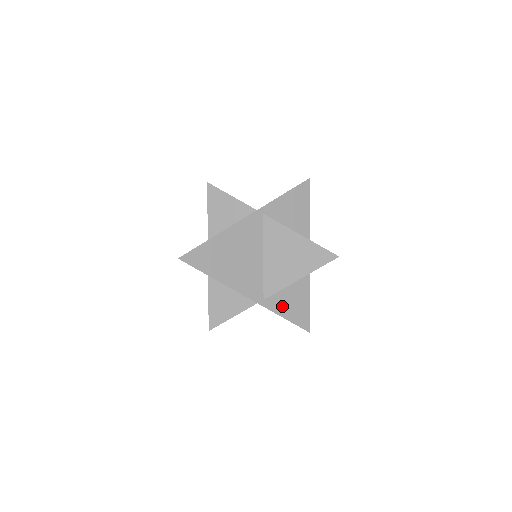
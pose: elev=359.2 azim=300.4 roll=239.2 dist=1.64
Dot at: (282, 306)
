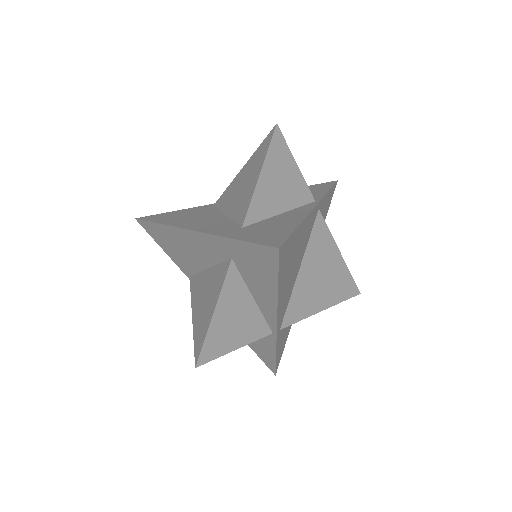
Dot at: (281, 340)
